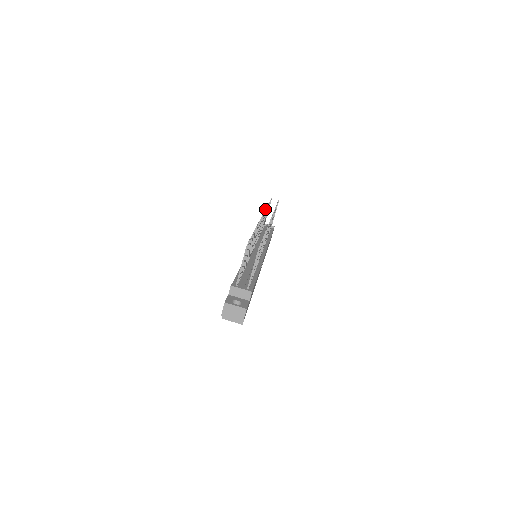
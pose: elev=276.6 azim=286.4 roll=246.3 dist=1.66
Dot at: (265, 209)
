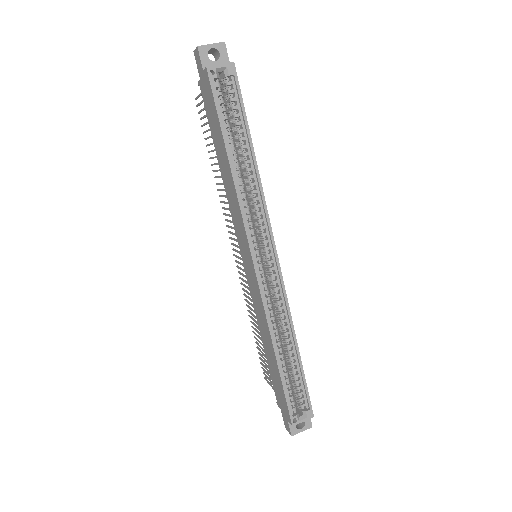
Dot at: occluded
